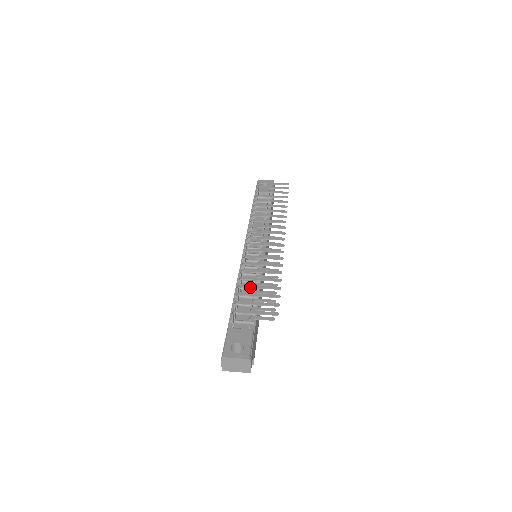
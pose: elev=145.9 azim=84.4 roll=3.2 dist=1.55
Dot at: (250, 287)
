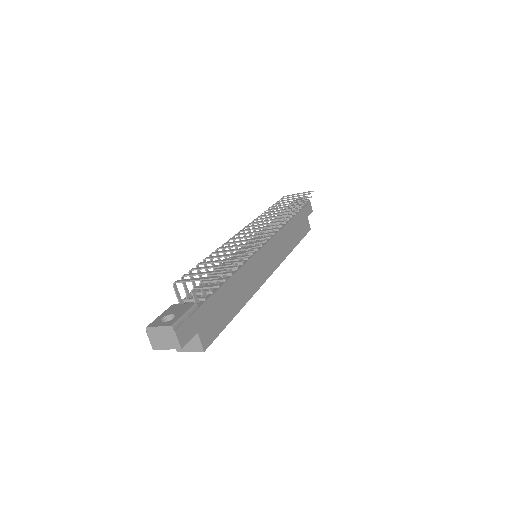
Dot at: (207, 263)
